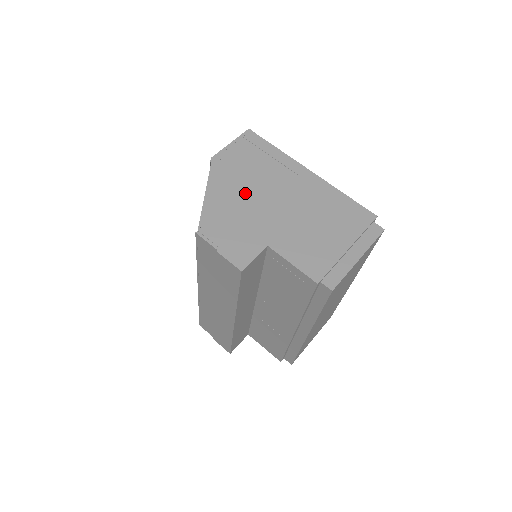
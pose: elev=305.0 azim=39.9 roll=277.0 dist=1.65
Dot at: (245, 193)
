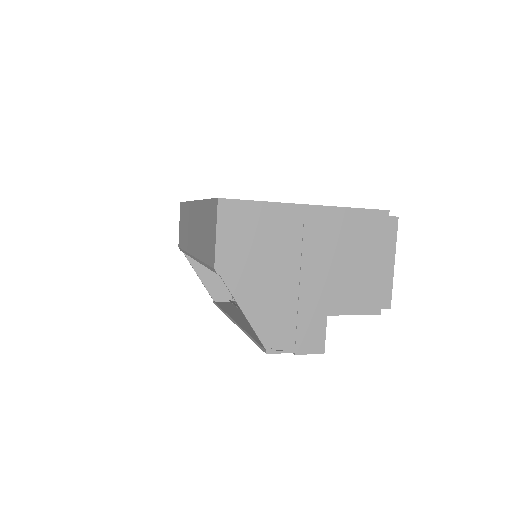
Dot at: (274, 281)
